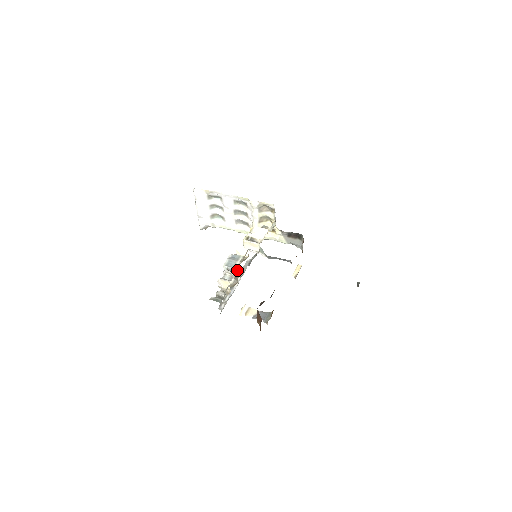
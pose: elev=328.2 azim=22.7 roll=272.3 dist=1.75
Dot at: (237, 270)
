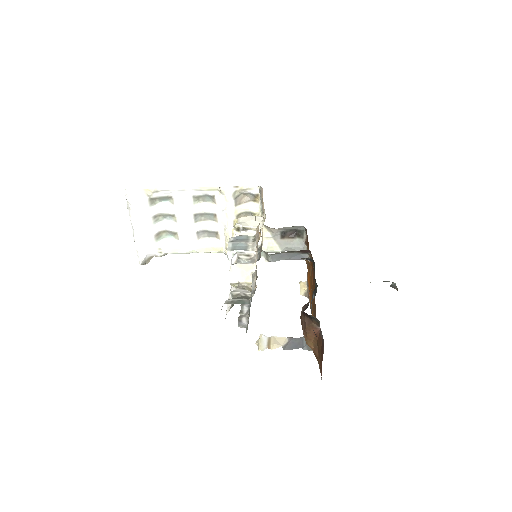
Dot at: occluded
